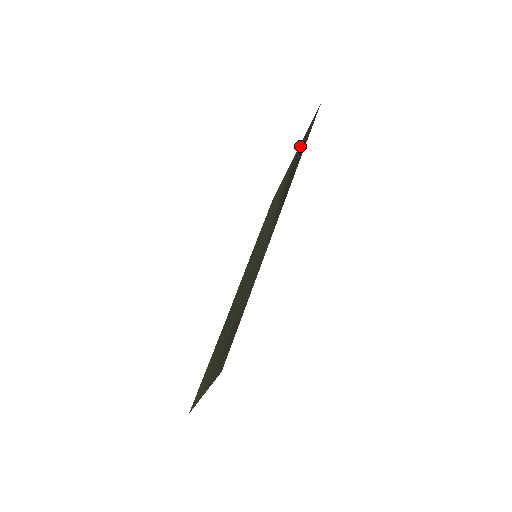
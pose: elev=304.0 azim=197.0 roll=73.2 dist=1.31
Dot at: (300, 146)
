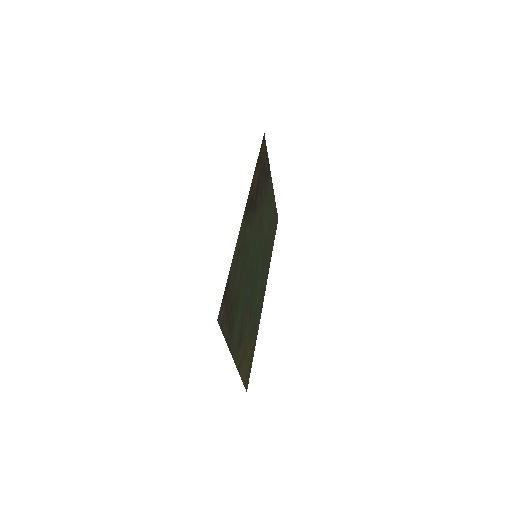
Dot at: (267, 168)
